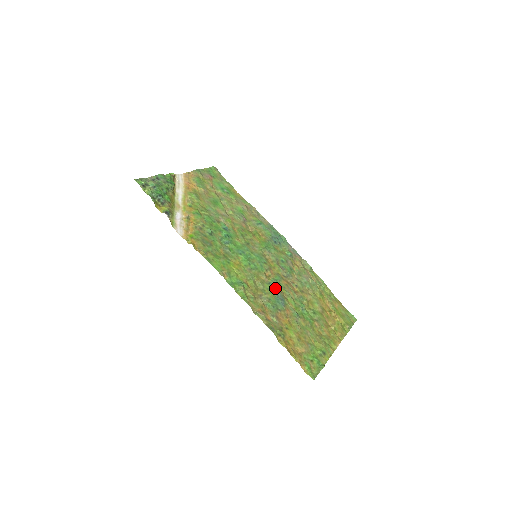
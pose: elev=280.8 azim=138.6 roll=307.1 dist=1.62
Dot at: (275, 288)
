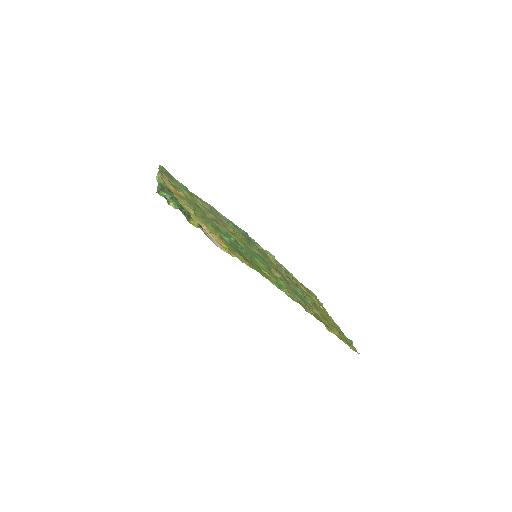
Dot at: (288, 283)
